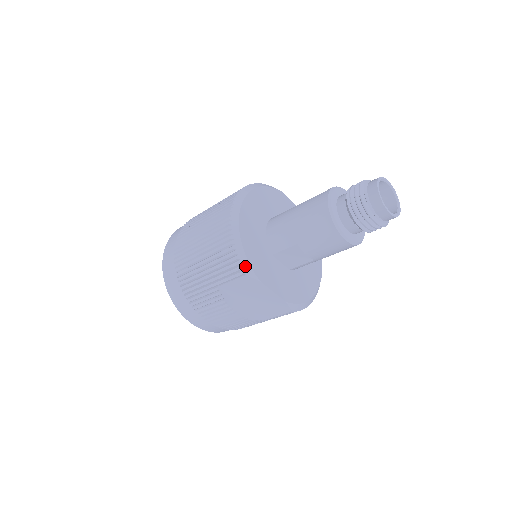
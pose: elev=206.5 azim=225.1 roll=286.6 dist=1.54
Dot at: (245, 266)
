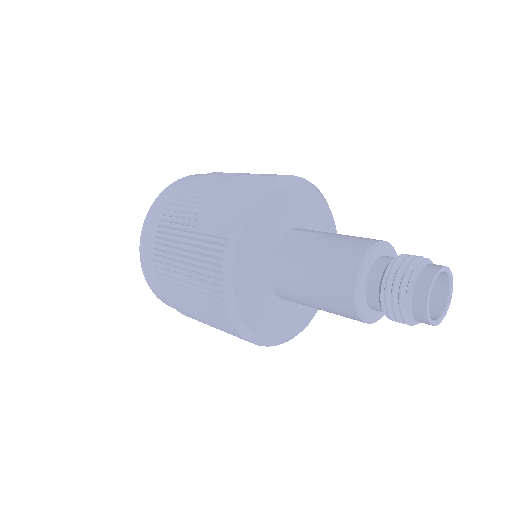
Dot at: (290, 339)
